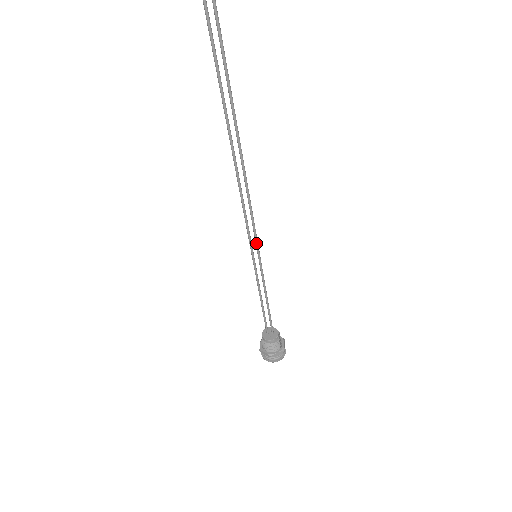
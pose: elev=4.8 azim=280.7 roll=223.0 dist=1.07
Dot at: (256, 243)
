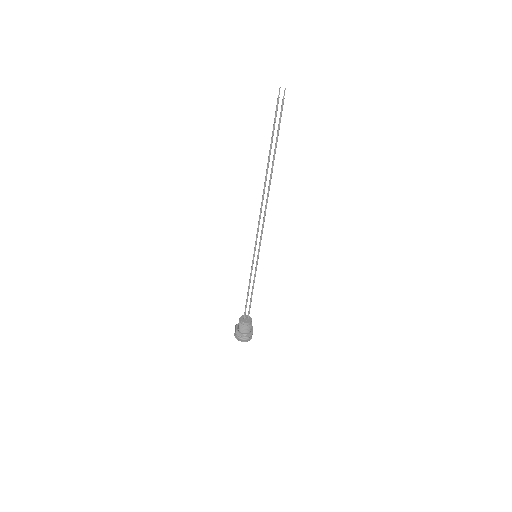
Dot at: (259, 246)
